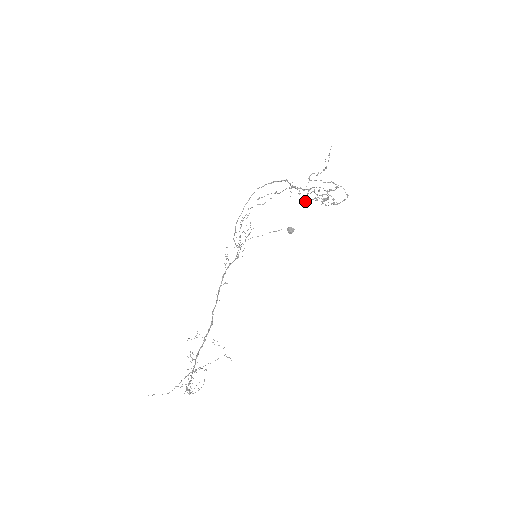
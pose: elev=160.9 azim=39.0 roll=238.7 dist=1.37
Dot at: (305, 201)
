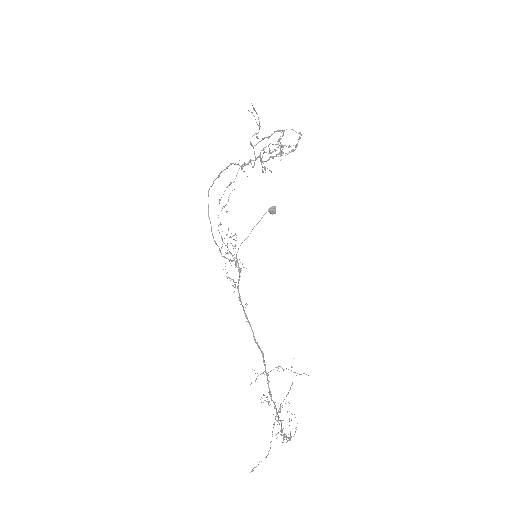
Dot at: occluded
